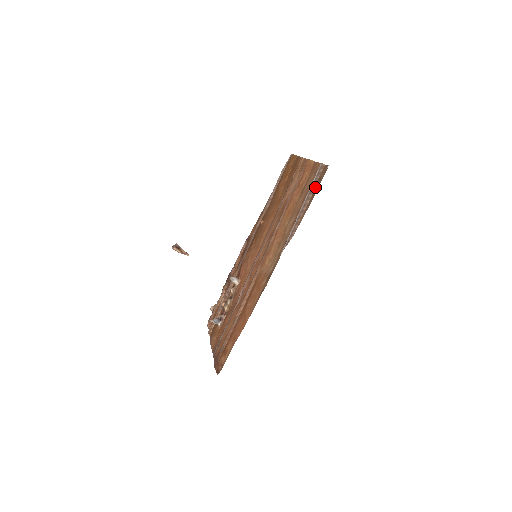
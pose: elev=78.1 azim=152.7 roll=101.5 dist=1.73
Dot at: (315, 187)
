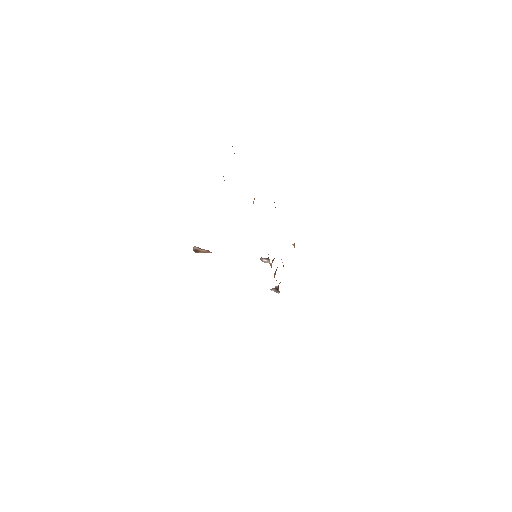
Dot at: occluded
